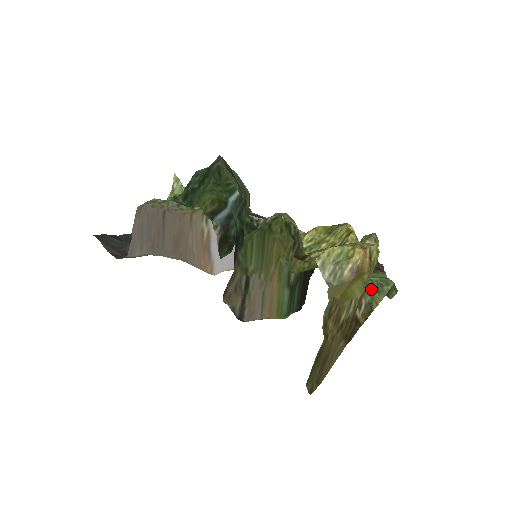
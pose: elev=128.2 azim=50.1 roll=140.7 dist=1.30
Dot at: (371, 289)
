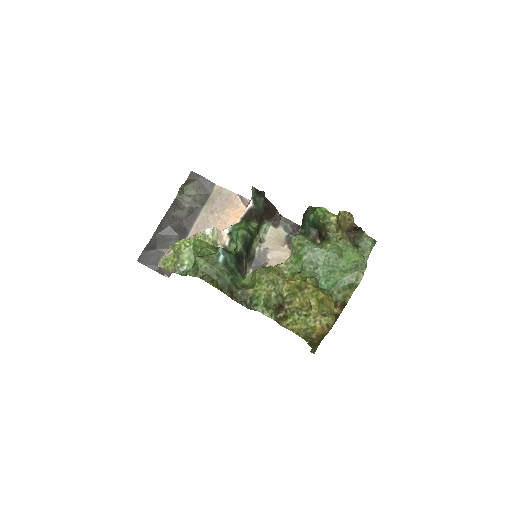
Dot at: (344, 289)
